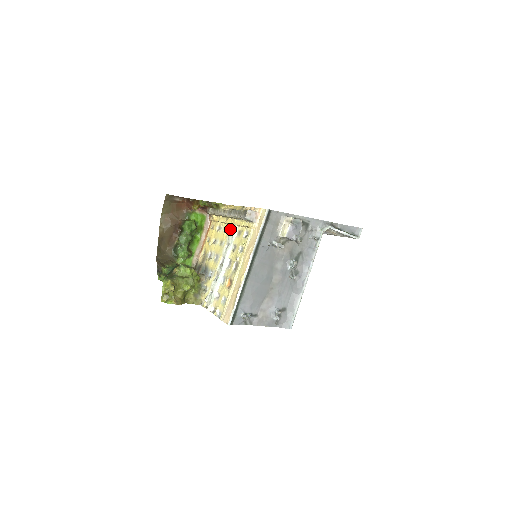
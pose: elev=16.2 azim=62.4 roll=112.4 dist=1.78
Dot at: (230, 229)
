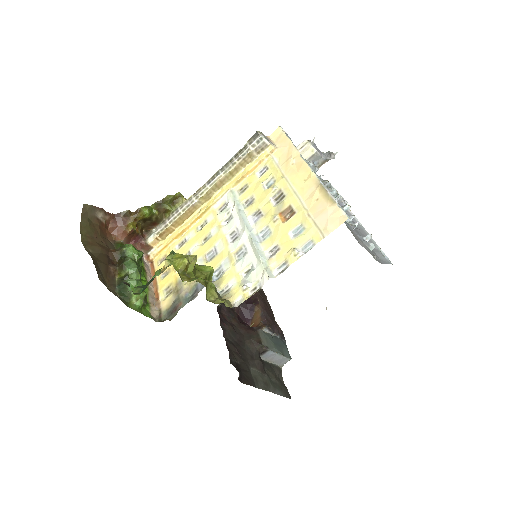
Dot at: (215, 211)
